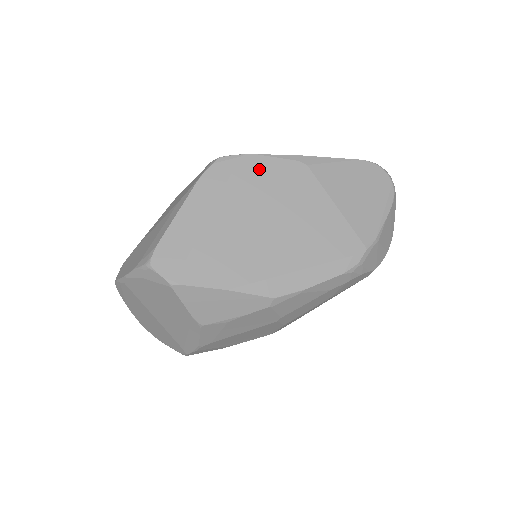
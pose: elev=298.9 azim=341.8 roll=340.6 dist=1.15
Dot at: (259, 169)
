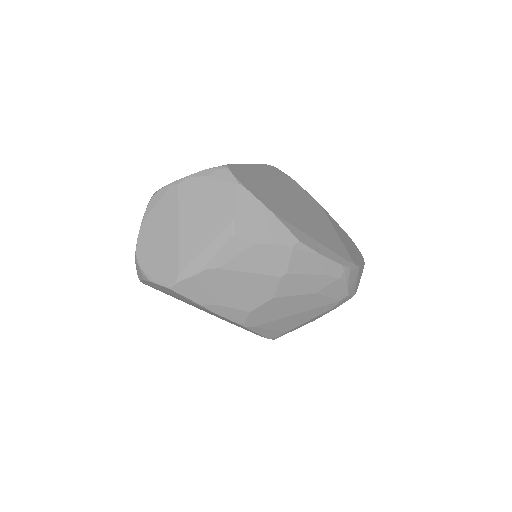
Dot at: (297, 188)
